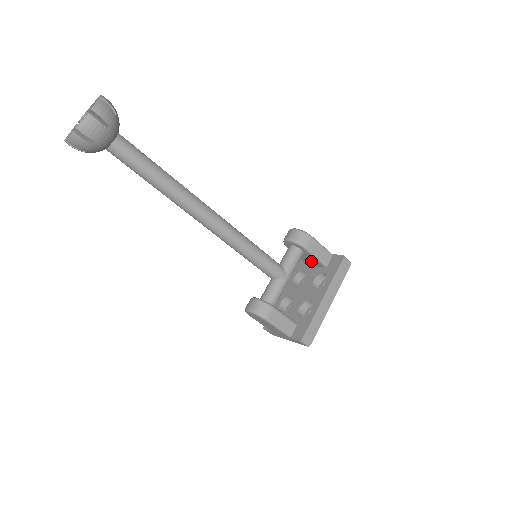
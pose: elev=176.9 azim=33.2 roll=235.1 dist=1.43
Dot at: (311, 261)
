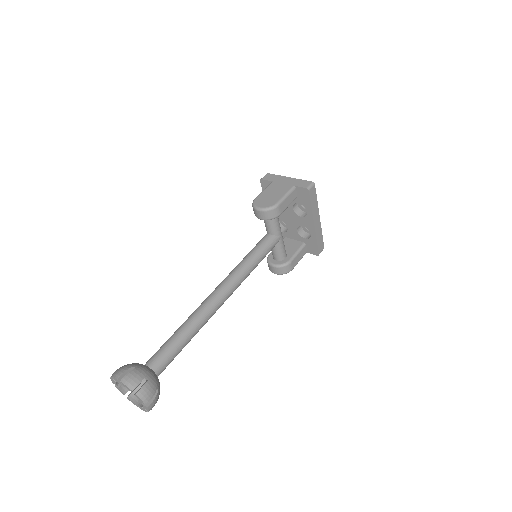
Dot at: occluded
